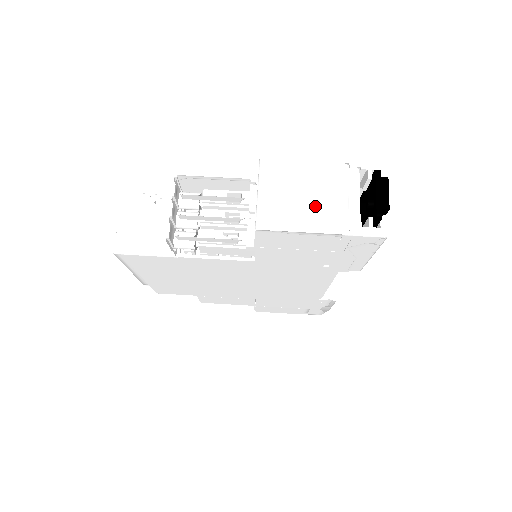
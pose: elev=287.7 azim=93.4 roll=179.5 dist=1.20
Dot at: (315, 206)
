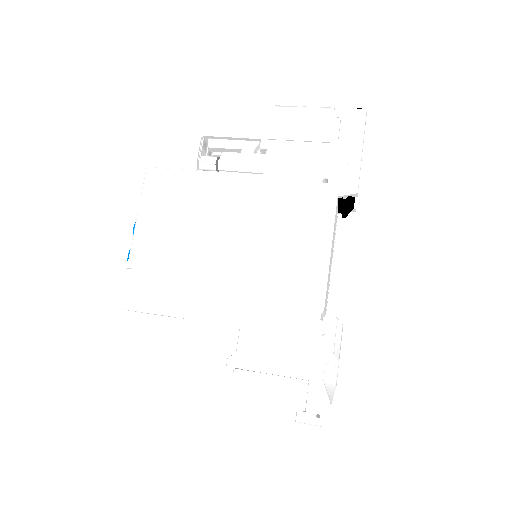
Dot at: occluded
